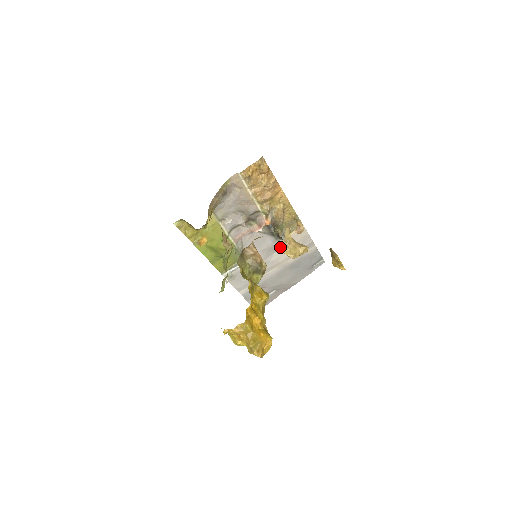
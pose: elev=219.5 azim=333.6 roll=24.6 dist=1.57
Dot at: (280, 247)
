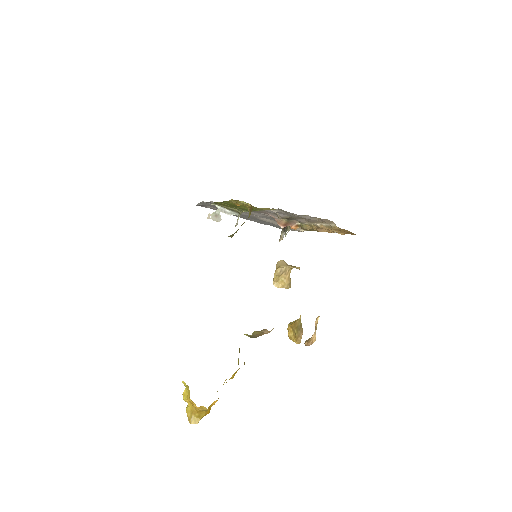
Dot at: (278, 270)
